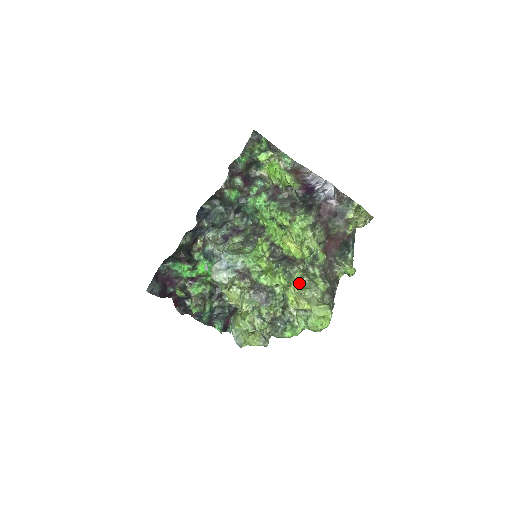
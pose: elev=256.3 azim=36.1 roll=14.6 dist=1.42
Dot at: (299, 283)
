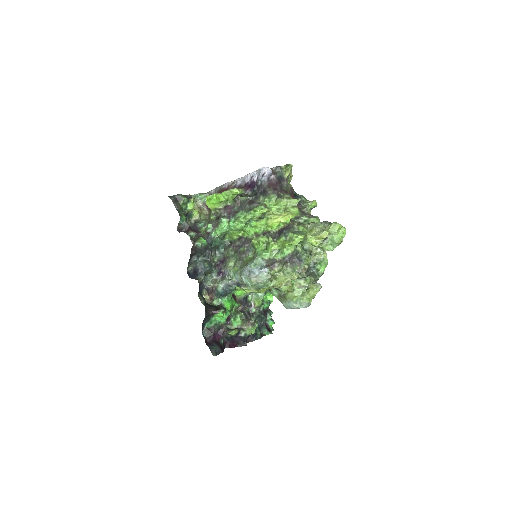
Dot at: (307, 230)
